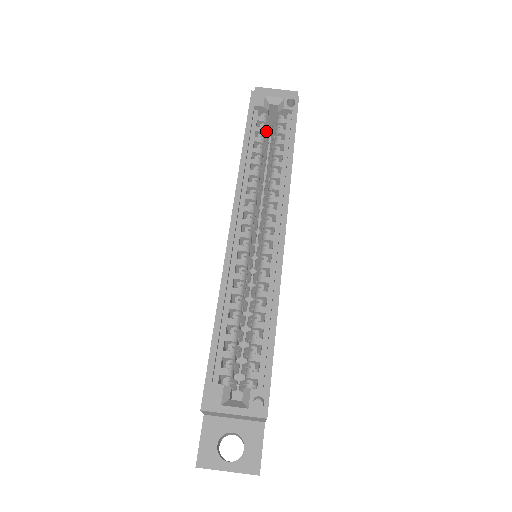
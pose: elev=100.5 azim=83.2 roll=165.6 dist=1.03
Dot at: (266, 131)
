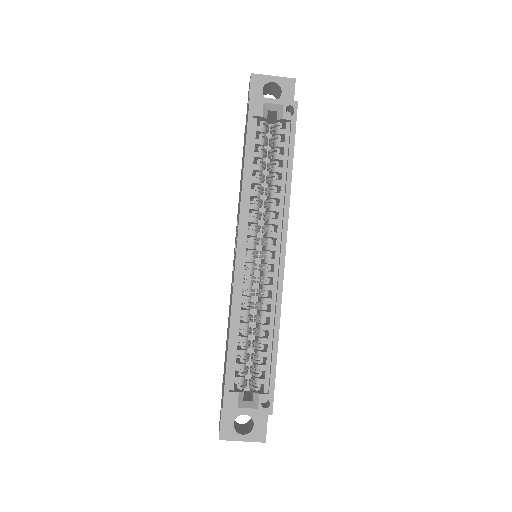
Dot at: (265, 140)
